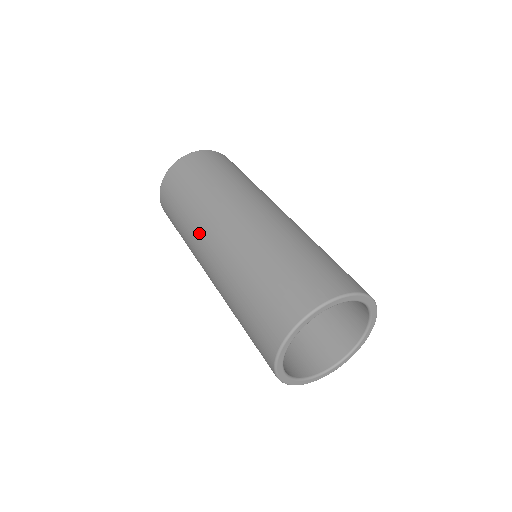
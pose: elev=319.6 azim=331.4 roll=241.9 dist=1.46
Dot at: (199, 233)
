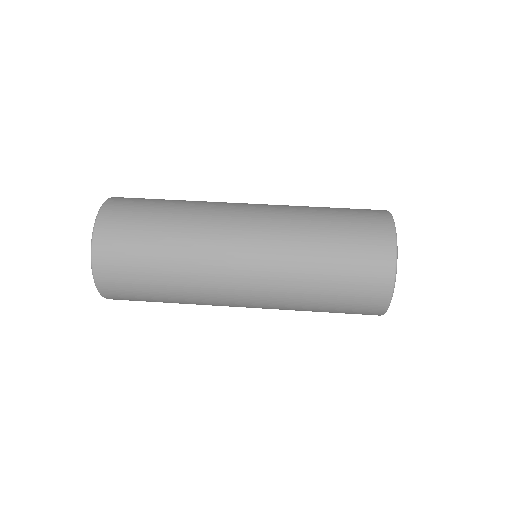
Dot at: (217, 227)
